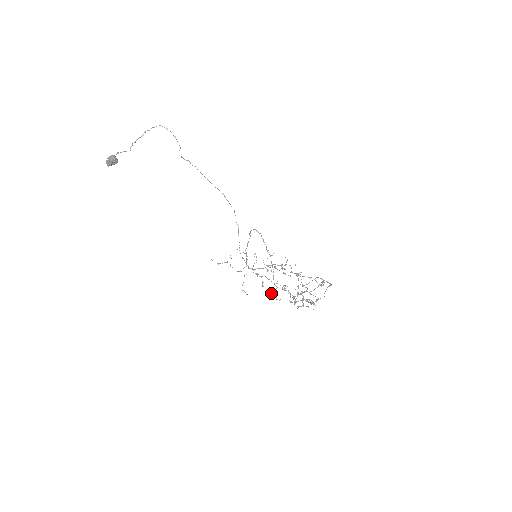
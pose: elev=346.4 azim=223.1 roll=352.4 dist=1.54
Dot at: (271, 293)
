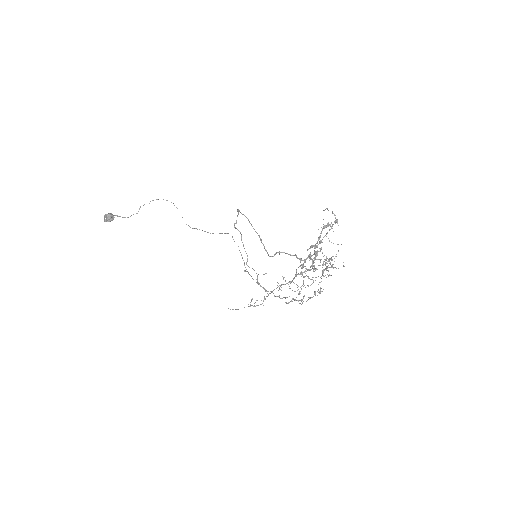
Dot at: occluded
